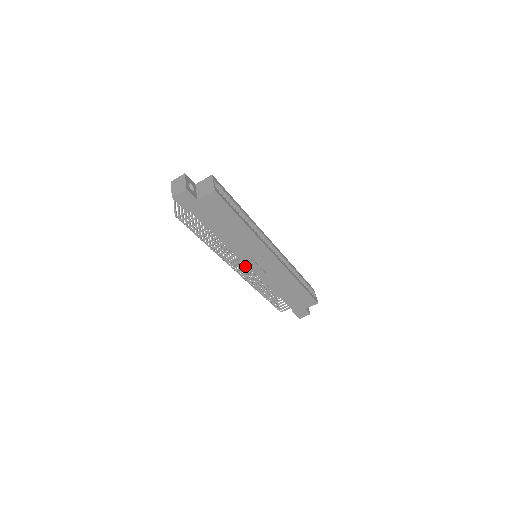
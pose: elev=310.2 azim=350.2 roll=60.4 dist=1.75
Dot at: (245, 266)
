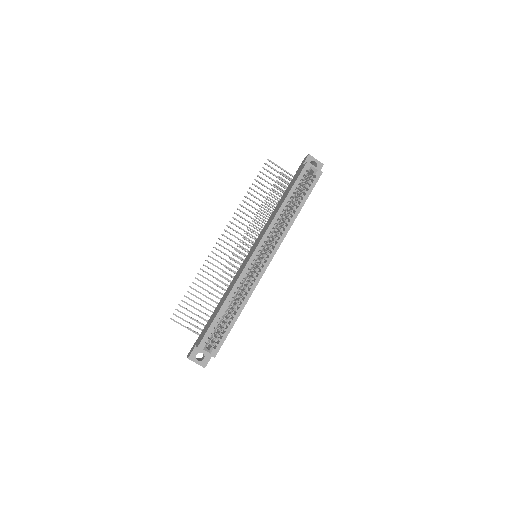
Dot at: occluded
